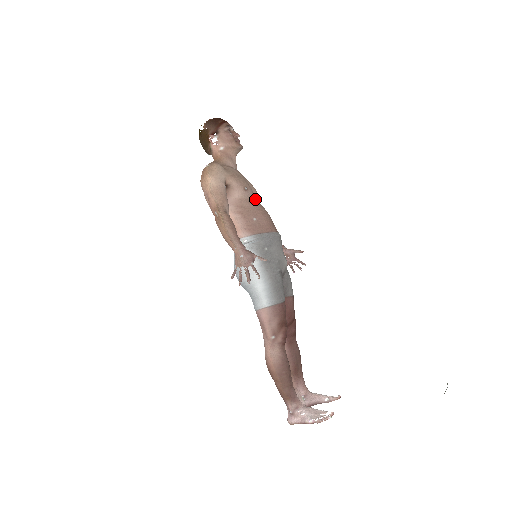
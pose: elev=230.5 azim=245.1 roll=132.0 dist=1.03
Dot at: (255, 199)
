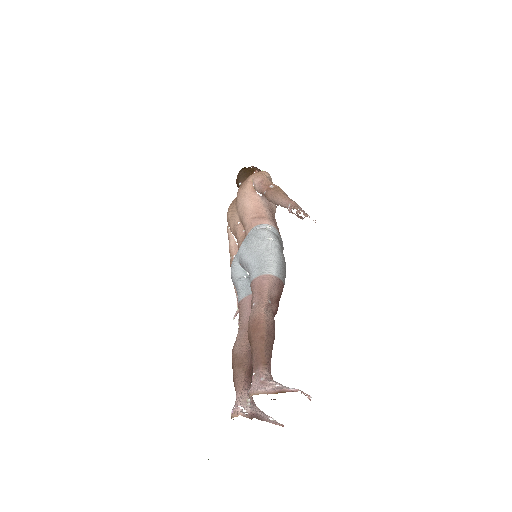
Dot at: occluded
